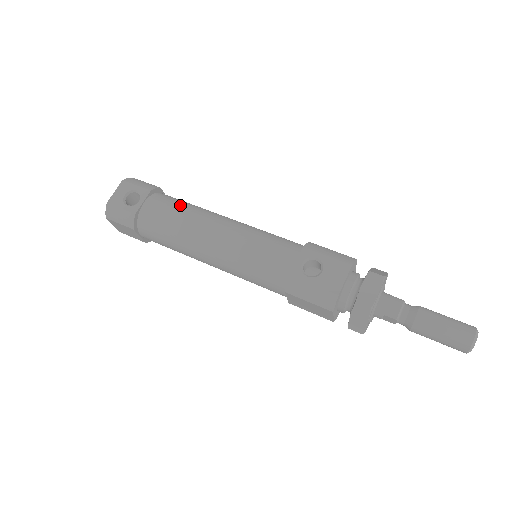
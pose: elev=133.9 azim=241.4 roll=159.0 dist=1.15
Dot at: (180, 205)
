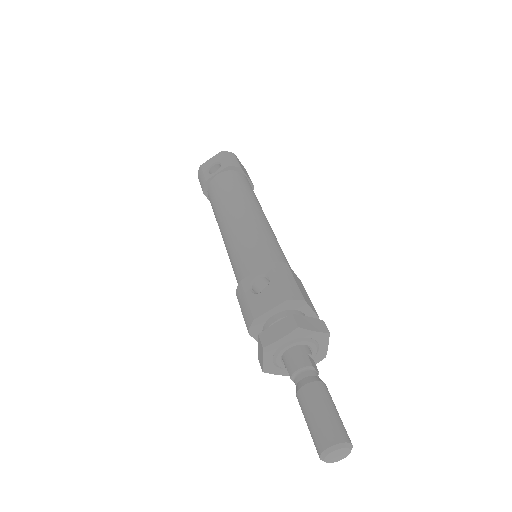
Dot at: (235, 186)
